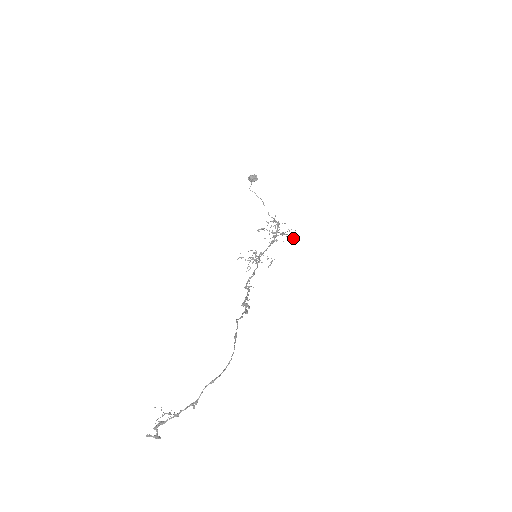
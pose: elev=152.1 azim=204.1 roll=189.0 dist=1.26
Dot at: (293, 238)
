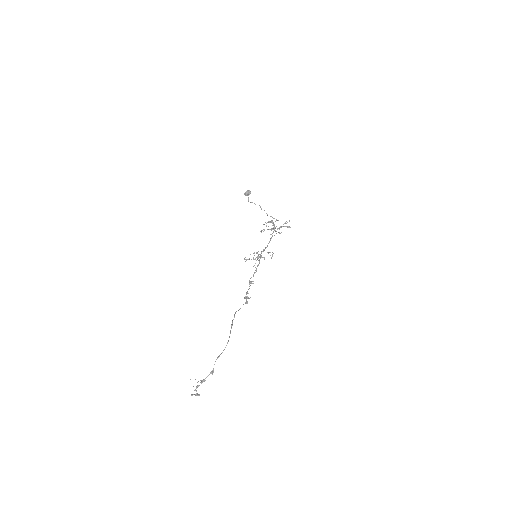
Dot at: (290, 227)
